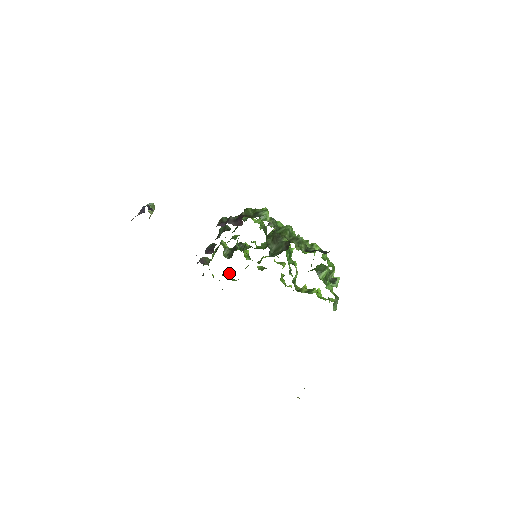
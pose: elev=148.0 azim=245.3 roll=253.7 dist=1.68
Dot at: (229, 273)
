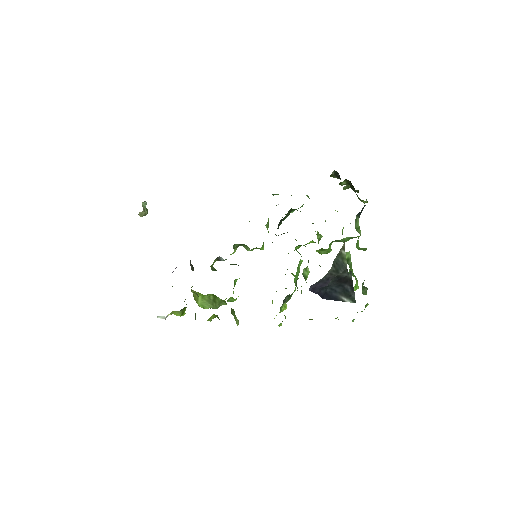
Dot at: occluded
